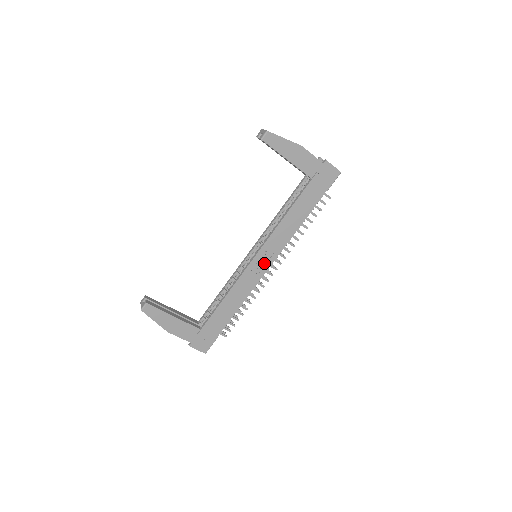
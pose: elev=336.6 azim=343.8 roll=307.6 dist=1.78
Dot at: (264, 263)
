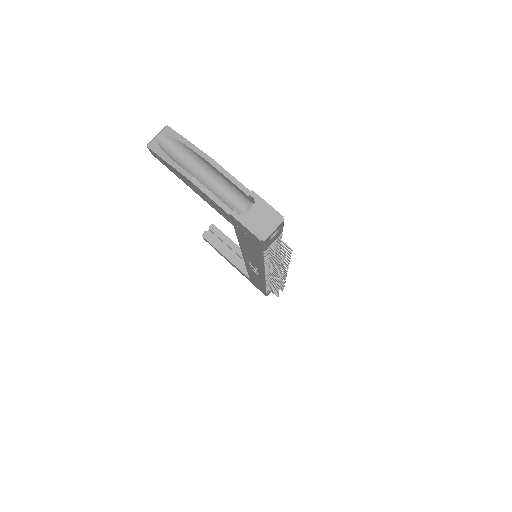
Dot at: (257, 271)
